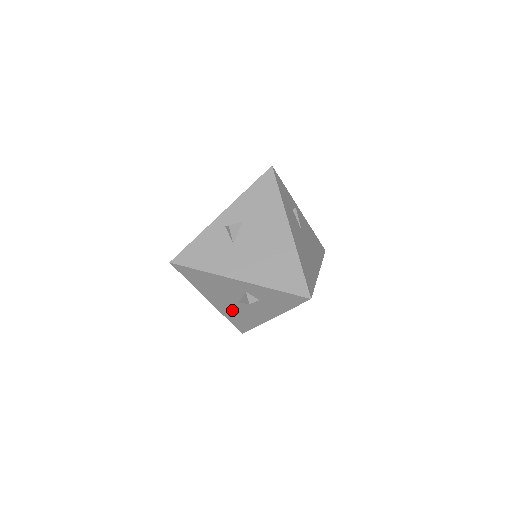
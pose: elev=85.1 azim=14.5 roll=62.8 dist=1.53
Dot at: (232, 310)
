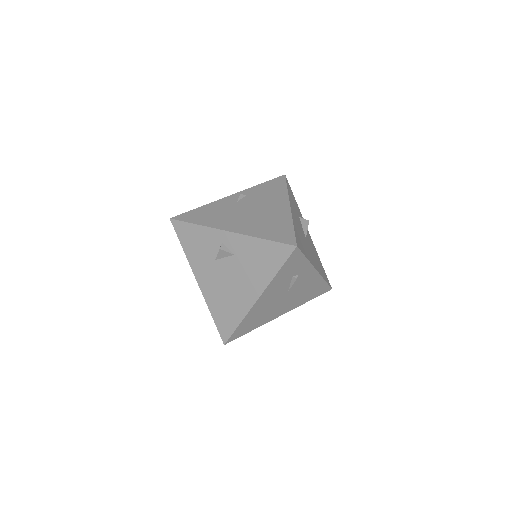
Dot at: occluded
